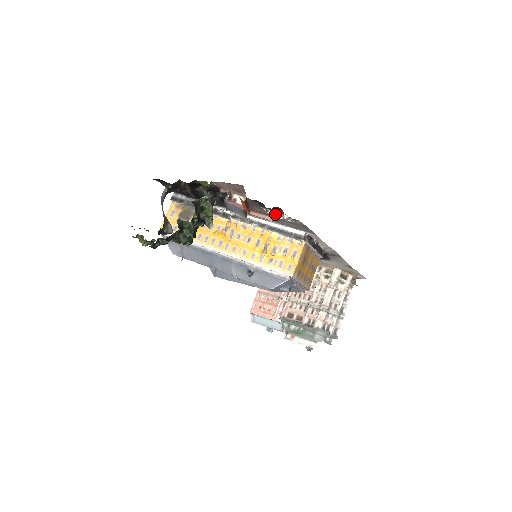
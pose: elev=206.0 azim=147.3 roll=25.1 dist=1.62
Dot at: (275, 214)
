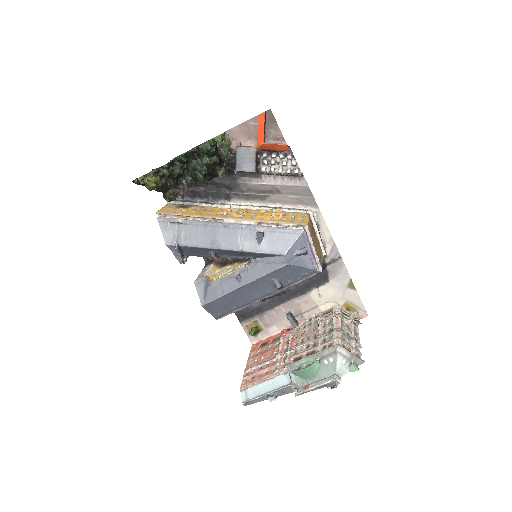
Dot at: (283, 162)
